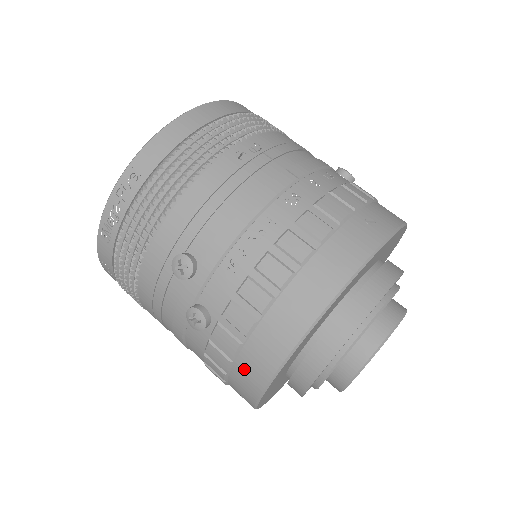
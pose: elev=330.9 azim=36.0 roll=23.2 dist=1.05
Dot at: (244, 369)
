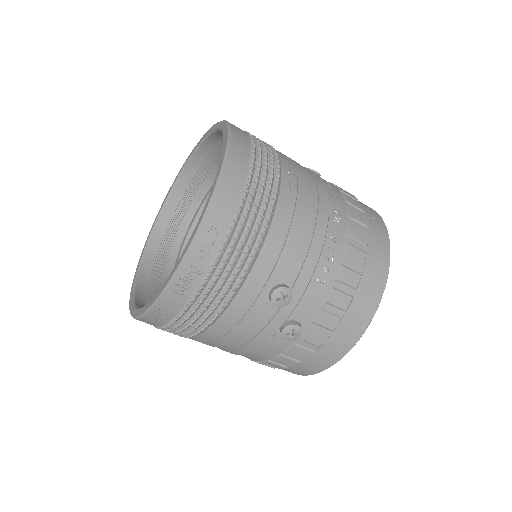
Dot at: (324, 353)
